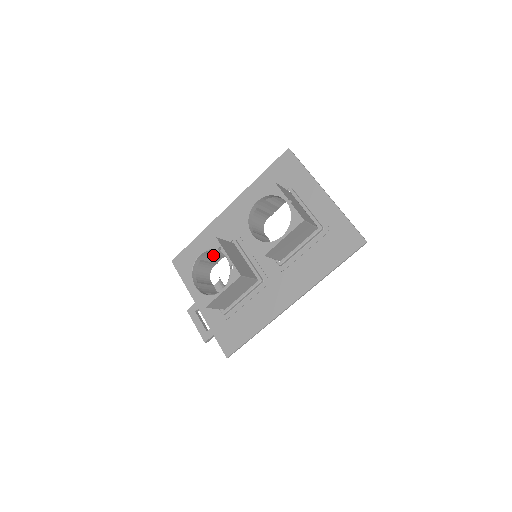
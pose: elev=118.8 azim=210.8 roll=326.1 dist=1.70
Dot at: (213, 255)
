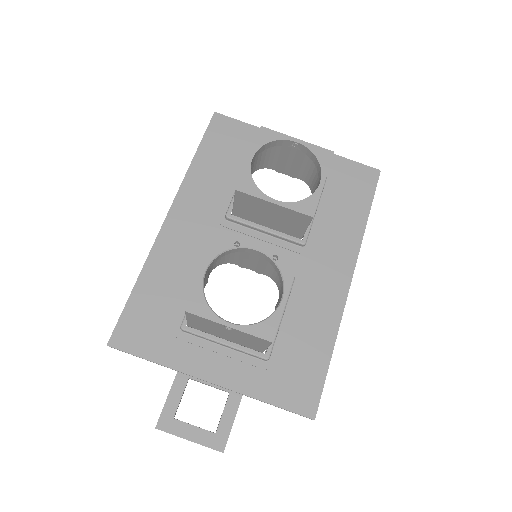
Dot at: occluded
